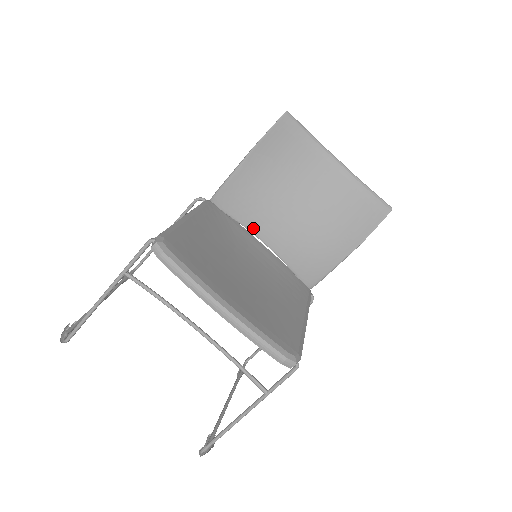
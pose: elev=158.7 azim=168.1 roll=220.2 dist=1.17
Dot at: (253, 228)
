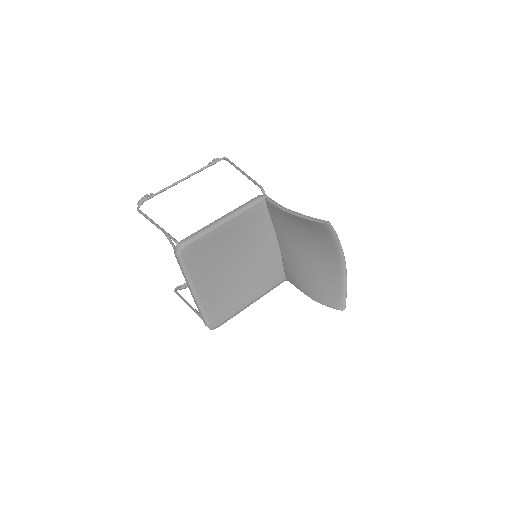
Dot at: (277, 232)
